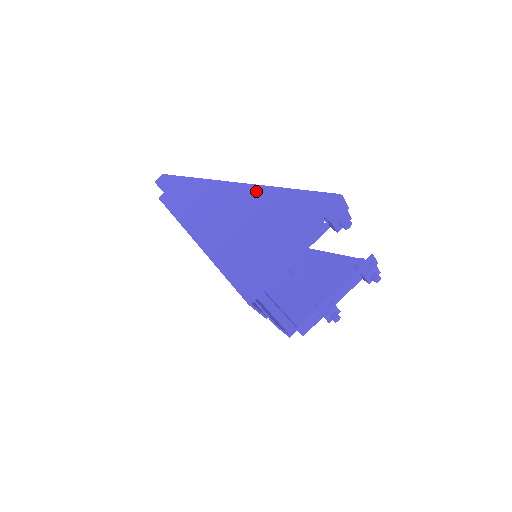
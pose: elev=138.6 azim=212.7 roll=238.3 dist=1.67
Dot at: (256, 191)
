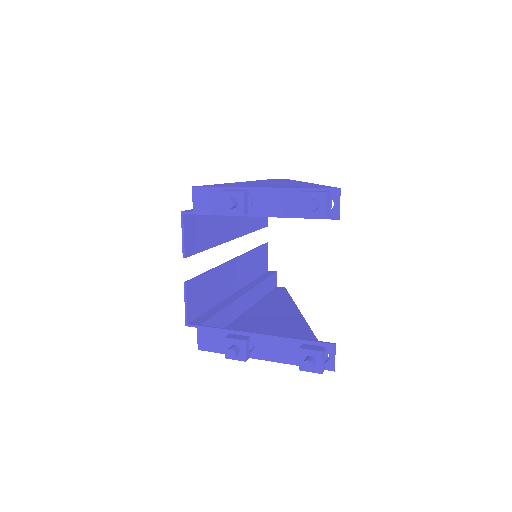
Dot at: (304, 183)
